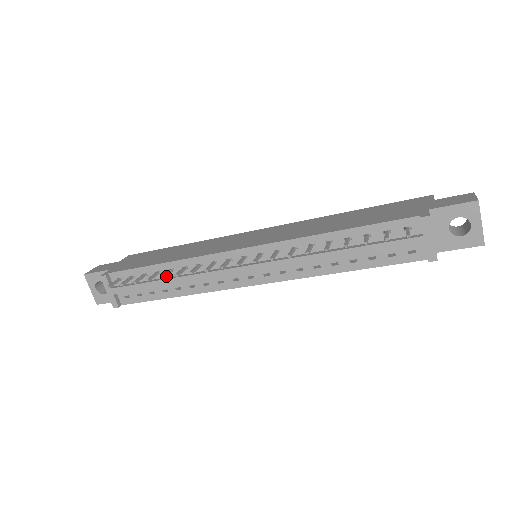
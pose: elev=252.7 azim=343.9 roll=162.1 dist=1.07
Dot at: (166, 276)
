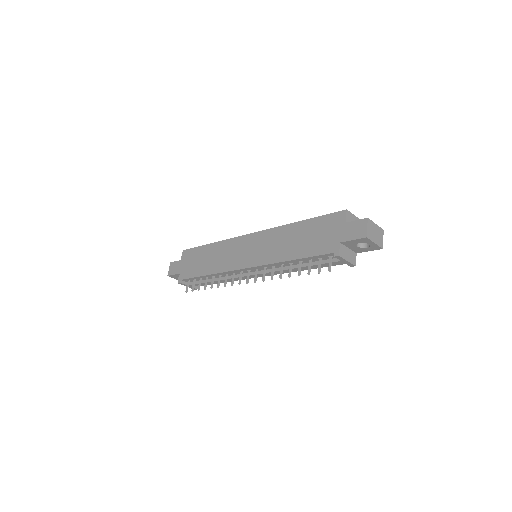
Dot at: occluded
